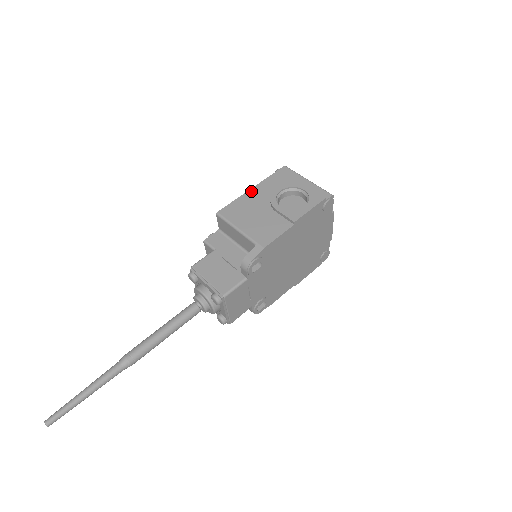
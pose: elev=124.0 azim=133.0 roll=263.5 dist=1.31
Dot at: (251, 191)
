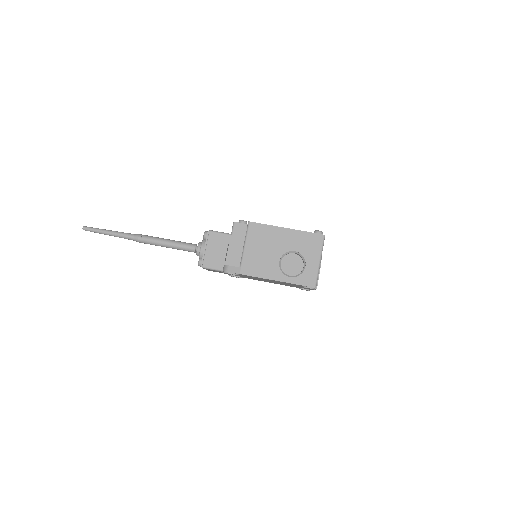
Dot at: (283, 230)
